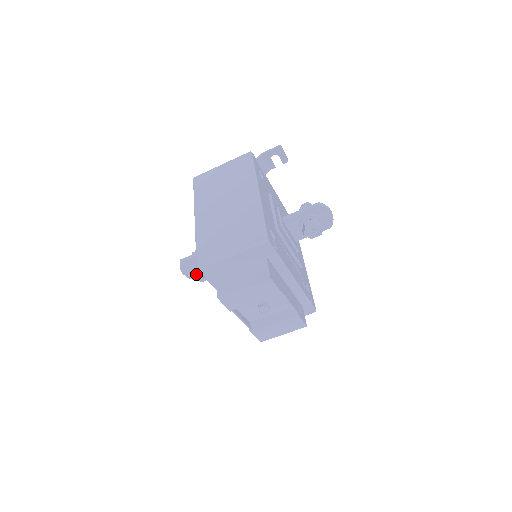
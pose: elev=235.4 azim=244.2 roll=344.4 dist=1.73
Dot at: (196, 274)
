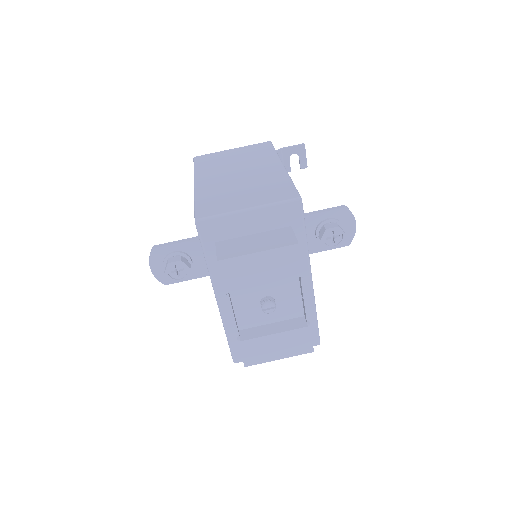
Dot at: (170, 267)
